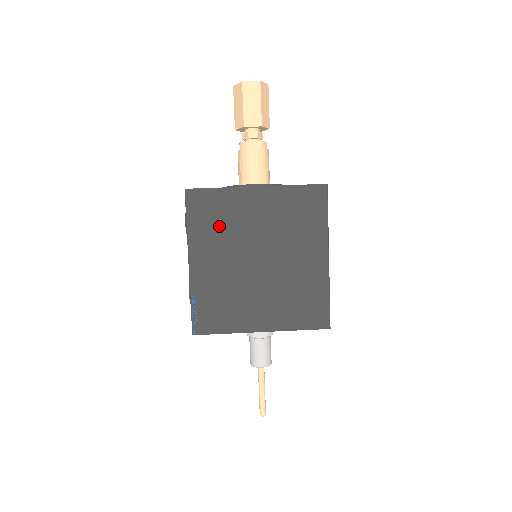
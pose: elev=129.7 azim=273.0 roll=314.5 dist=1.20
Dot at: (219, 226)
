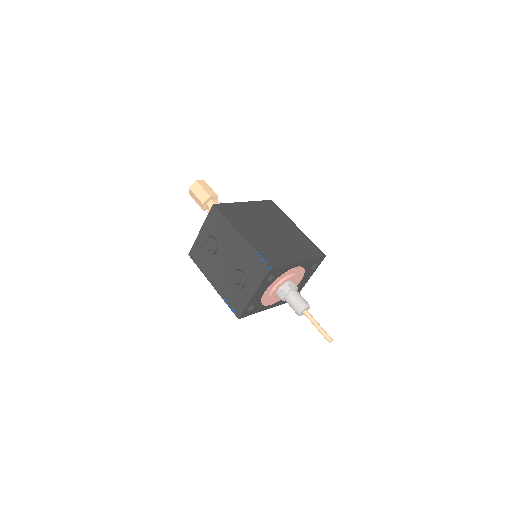
Dot at: (241, 218)
